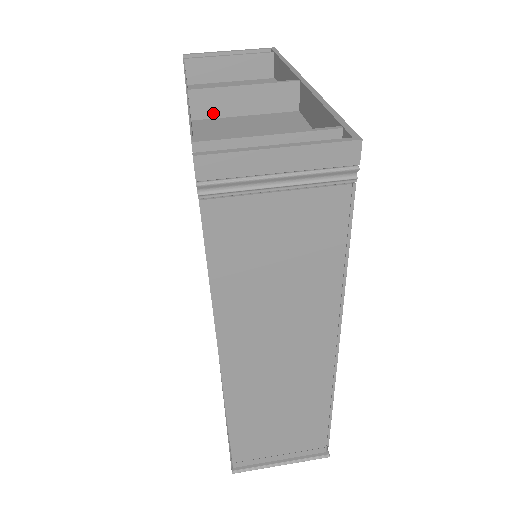
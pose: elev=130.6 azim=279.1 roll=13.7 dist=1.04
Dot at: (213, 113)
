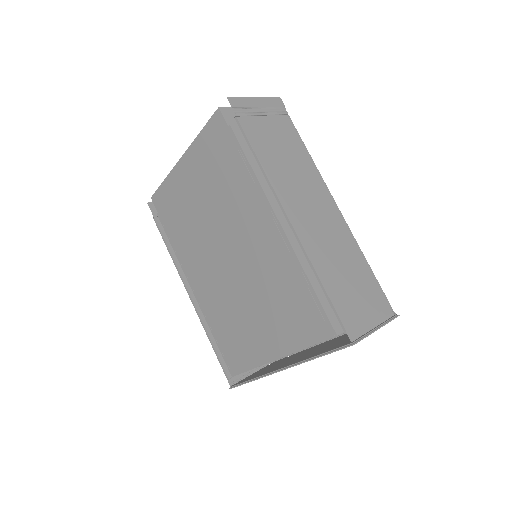
Dot at: occluded
